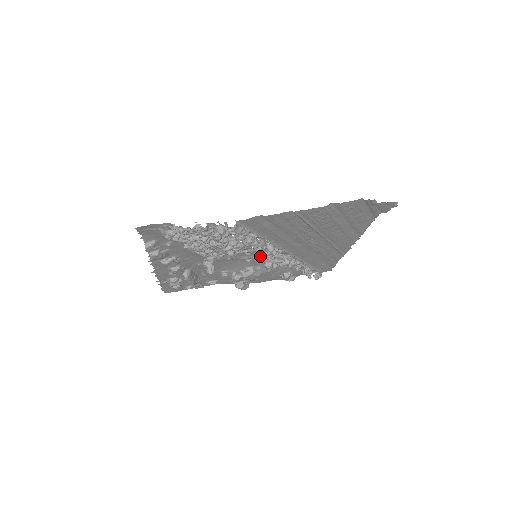
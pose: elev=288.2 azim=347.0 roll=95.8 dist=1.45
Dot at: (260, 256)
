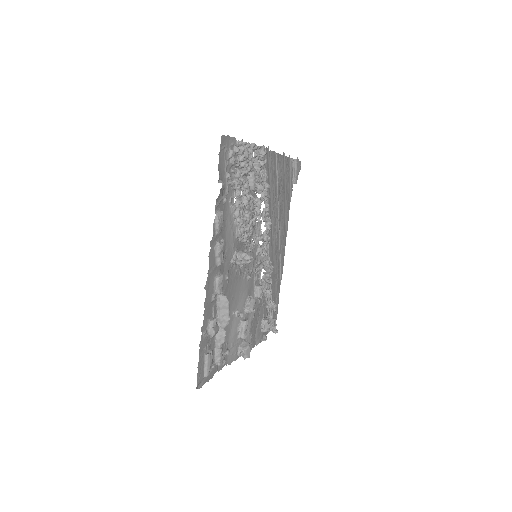
Dot at: (253, 267)
